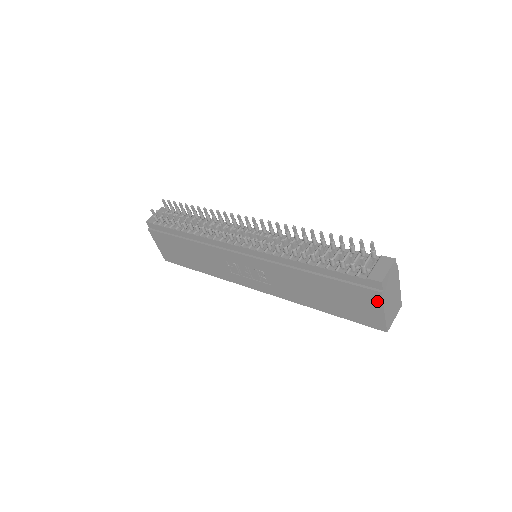
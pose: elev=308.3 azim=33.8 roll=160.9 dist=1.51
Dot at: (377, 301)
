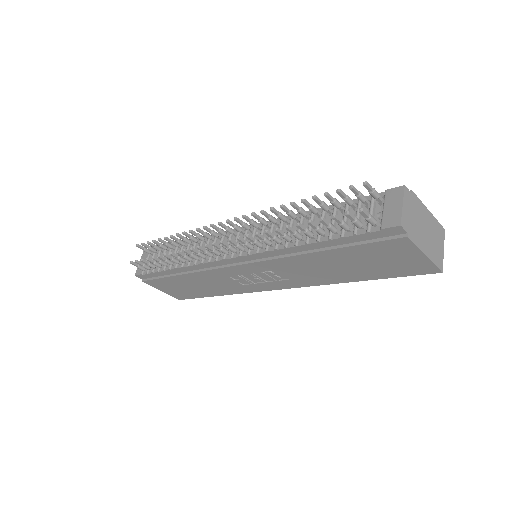
Dot at: (409, 247)
